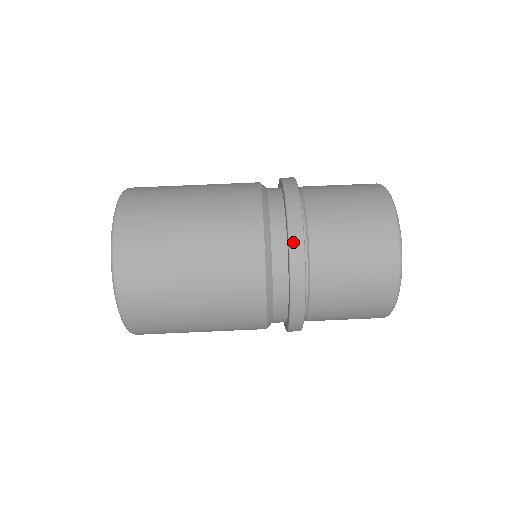
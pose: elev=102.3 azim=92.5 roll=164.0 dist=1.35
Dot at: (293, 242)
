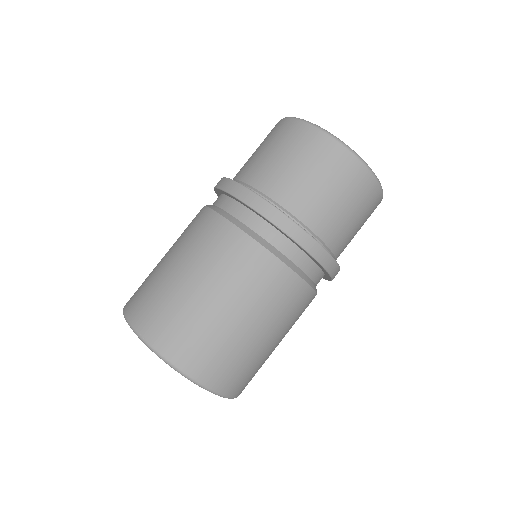
Dot at: (224, 187)
